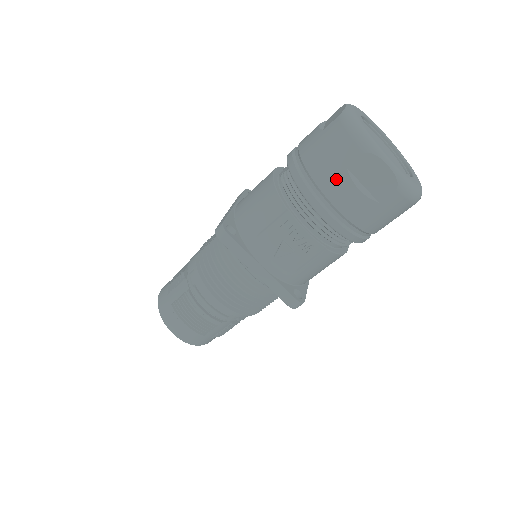
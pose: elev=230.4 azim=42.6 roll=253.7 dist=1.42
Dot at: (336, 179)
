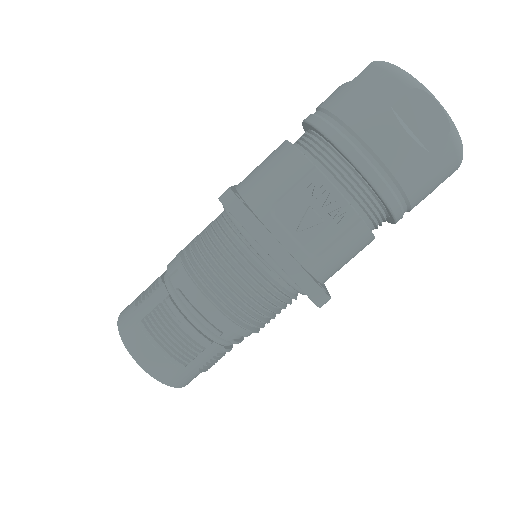
Dot at: (379, 121)
